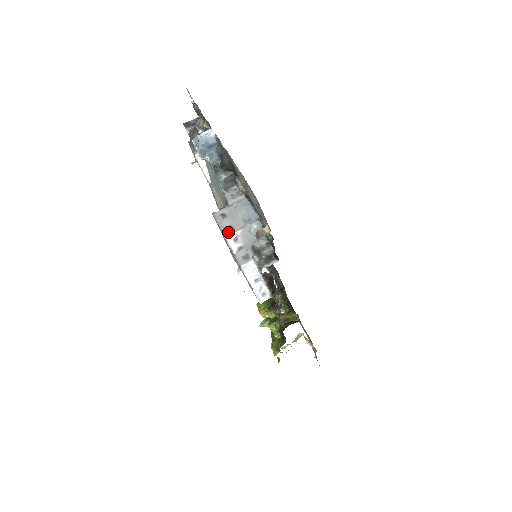
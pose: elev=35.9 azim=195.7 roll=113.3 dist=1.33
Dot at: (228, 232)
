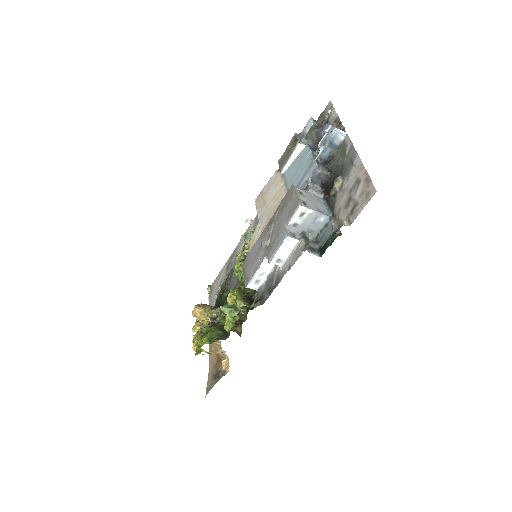
Dot at: (303, 204)
